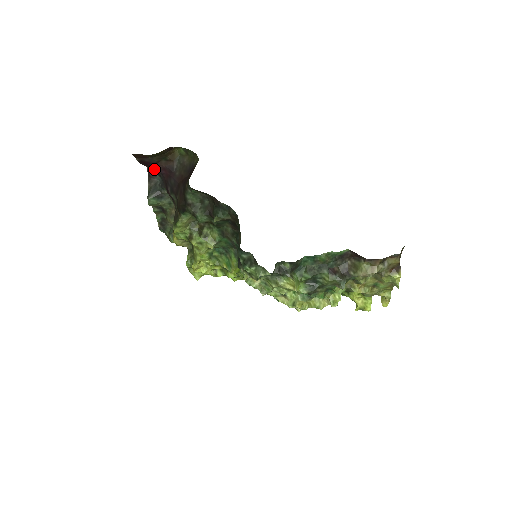
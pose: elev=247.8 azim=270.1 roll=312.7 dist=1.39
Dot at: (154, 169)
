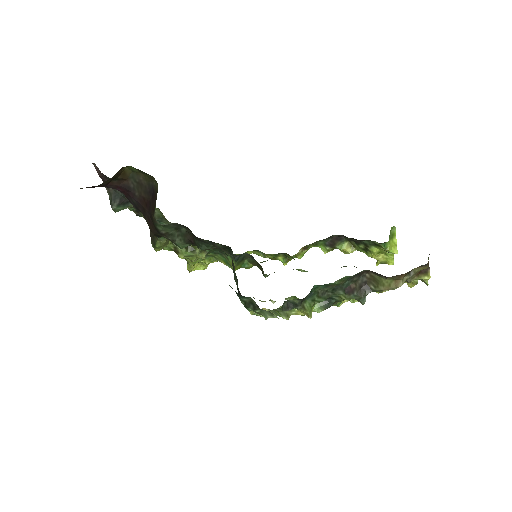
Dot at: (107, 187)
